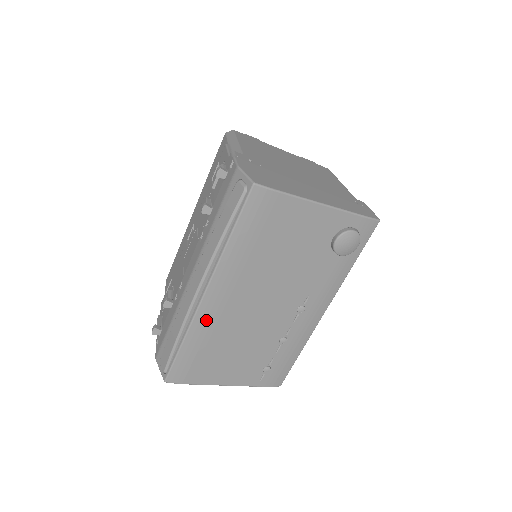
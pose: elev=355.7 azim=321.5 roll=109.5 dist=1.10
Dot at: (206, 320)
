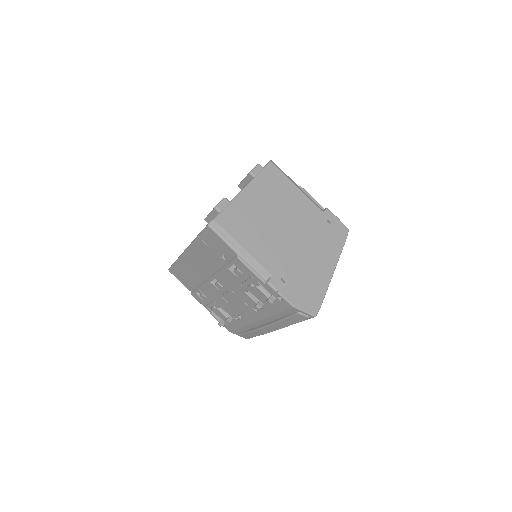
Dot at: occluded
